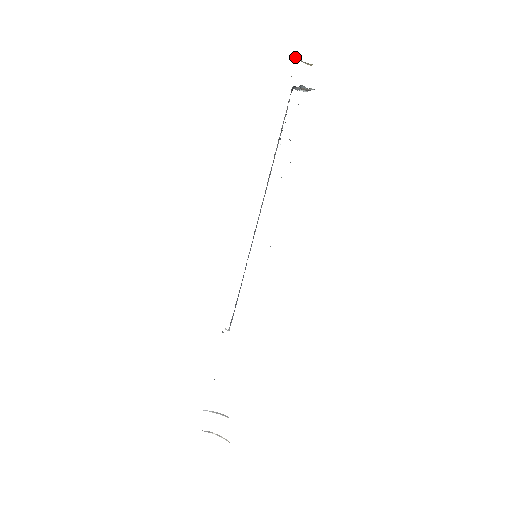
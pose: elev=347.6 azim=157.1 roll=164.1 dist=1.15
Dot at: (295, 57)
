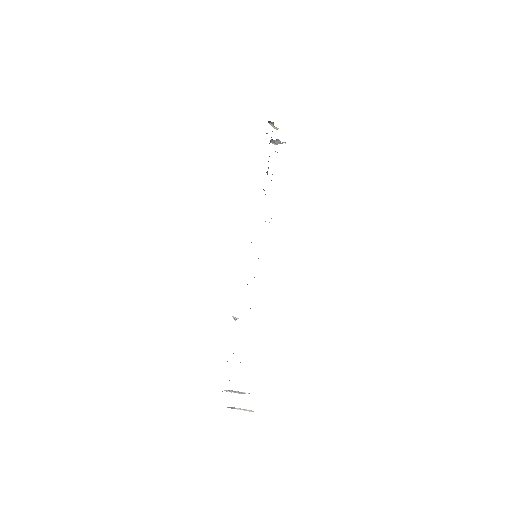
Dot at: (270, 121)
